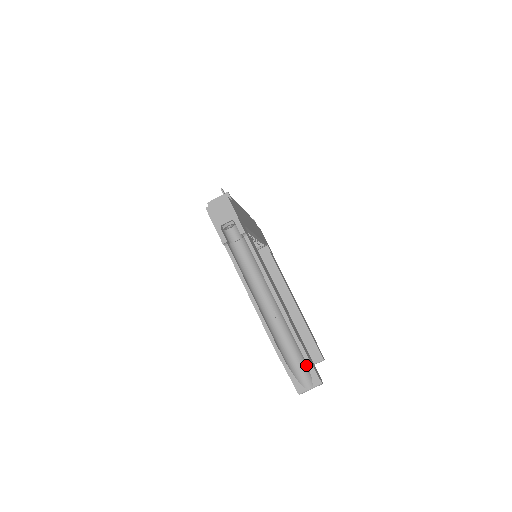
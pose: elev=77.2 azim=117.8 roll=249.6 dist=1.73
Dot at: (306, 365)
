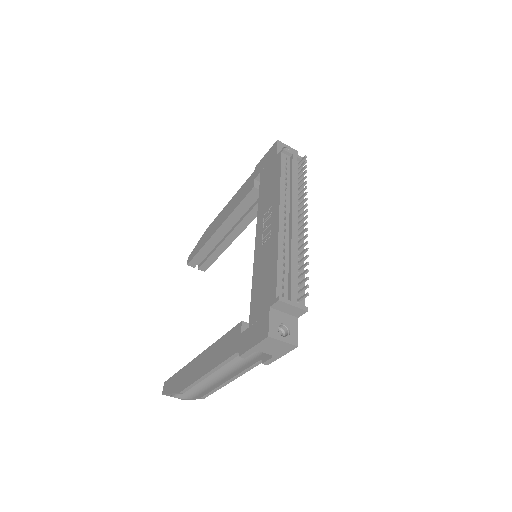
Dot at: (188, 396)
